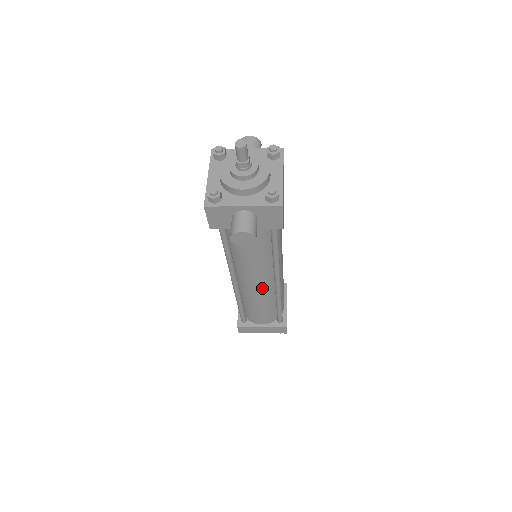
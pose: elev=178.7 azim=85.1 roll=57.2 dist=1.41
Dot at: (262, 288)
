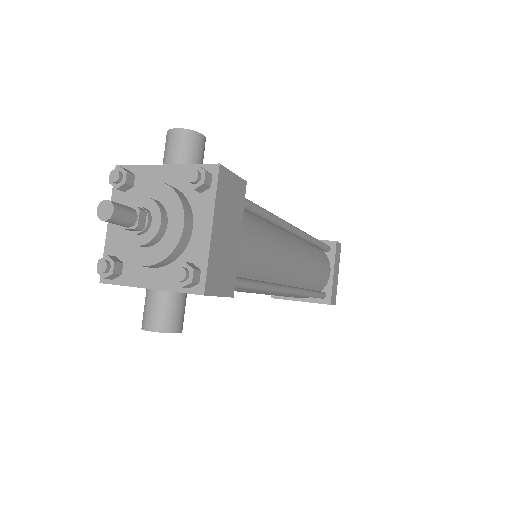
Dot at: (270, 294)
